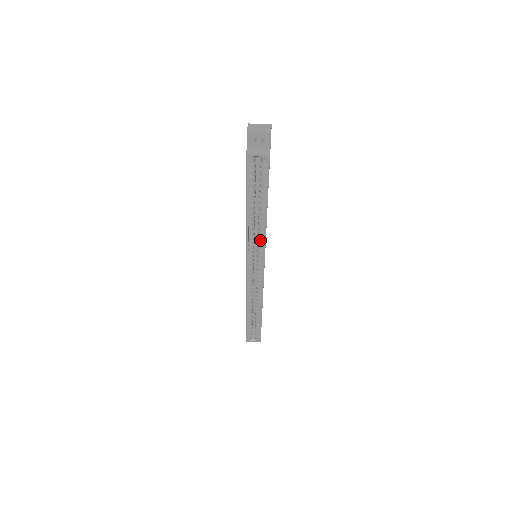
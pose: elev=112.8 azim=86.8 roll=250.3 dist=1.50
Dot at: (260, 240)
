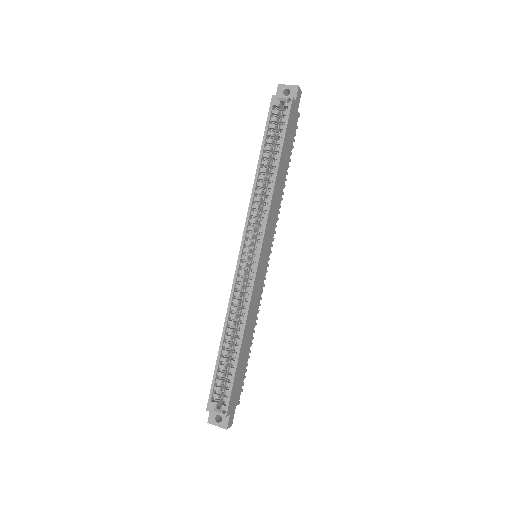
Dot at: (264, 209)
